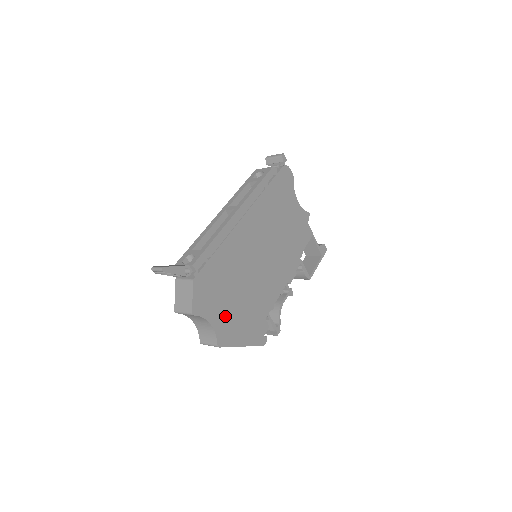
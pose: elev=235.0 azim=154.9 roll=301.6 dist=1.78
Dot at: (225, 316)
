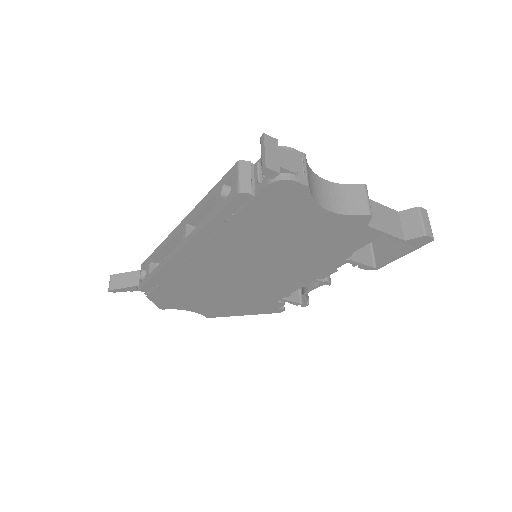
Dot at: (207, 306)
